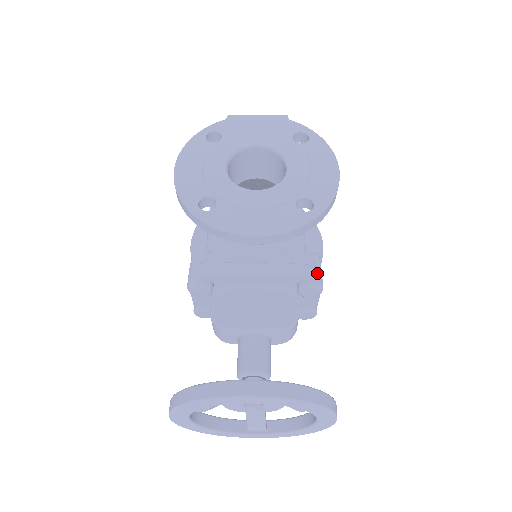
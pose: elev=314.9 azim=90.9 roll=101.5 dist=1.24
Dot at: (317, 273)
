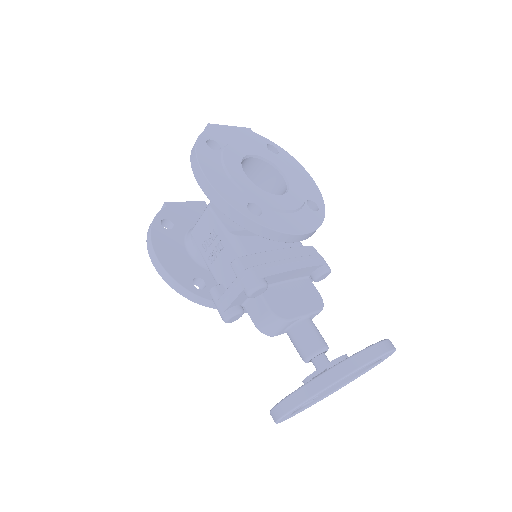
Dot at: occluded
